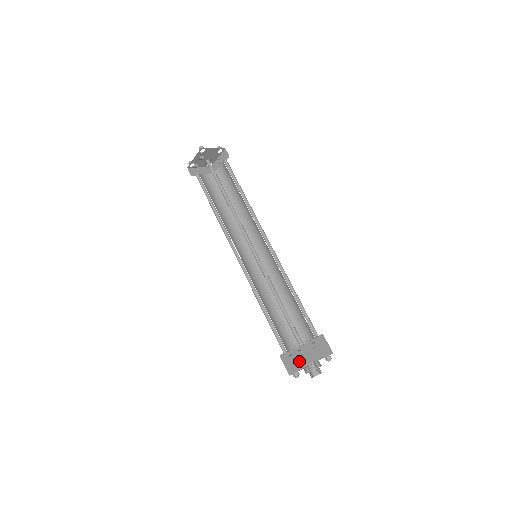
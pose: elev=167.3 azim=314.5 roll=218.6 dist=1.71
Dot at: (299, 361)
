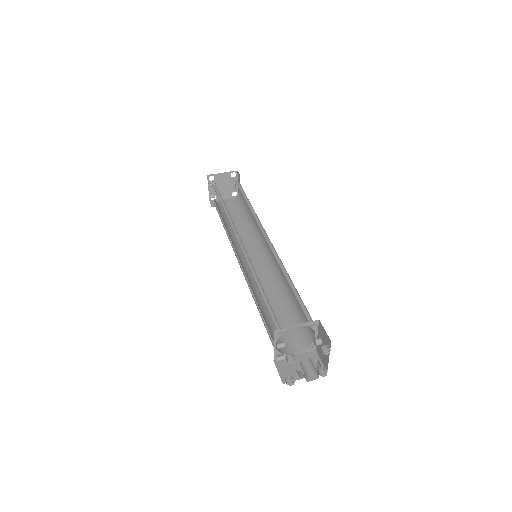
Dot at: occluded
